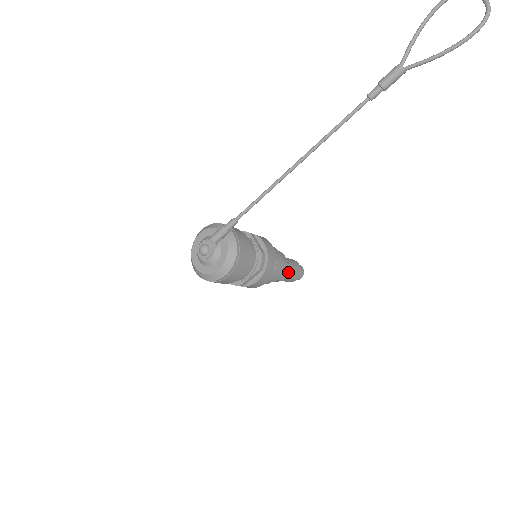
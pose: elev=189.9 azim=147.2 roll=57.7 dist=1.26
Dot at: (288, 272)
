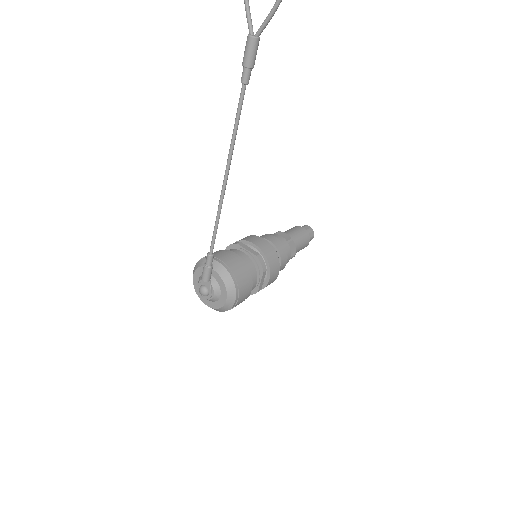
Dot at: (296, 244)
